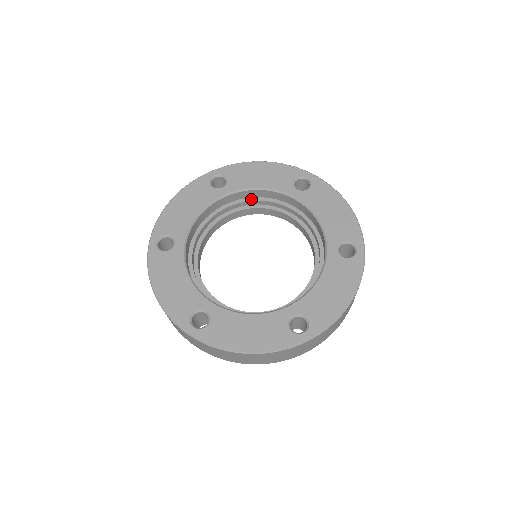
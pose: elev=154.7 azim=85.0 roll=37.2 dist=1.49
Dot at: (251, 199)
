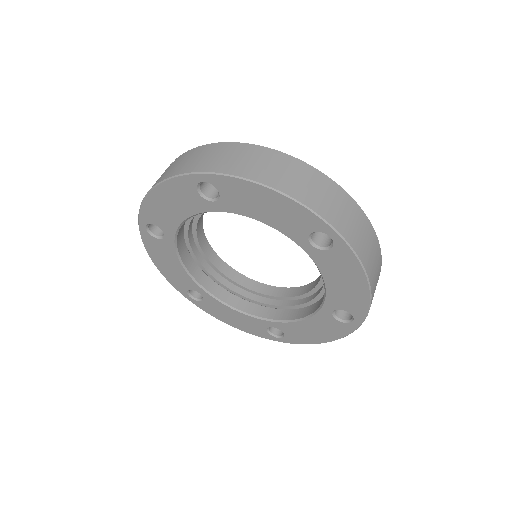
Dot at: occluded
